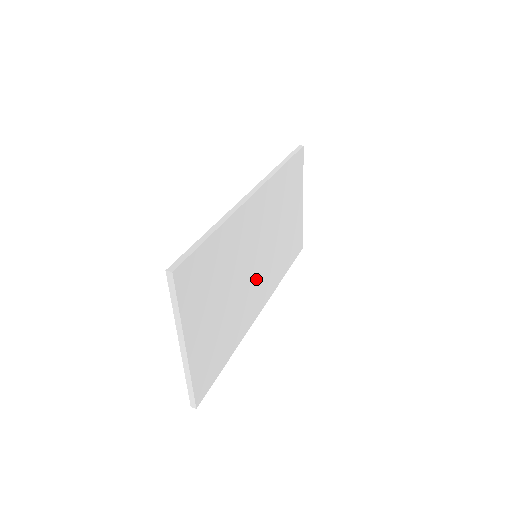
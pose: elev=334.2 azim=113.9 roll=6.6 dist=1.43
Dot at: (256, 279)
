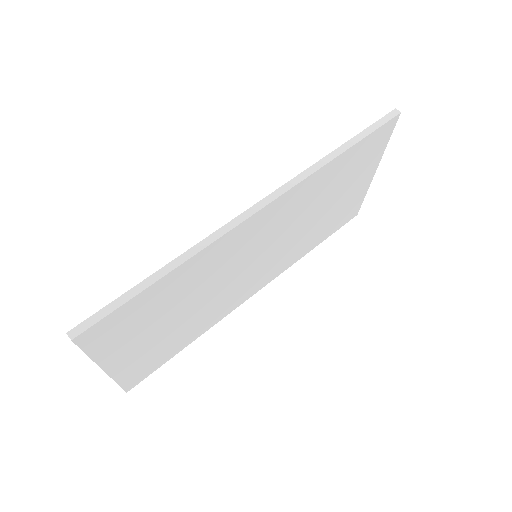
Dot at: (250, 276)
